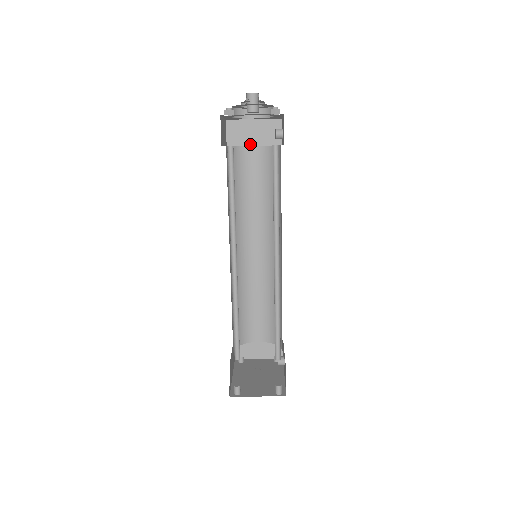
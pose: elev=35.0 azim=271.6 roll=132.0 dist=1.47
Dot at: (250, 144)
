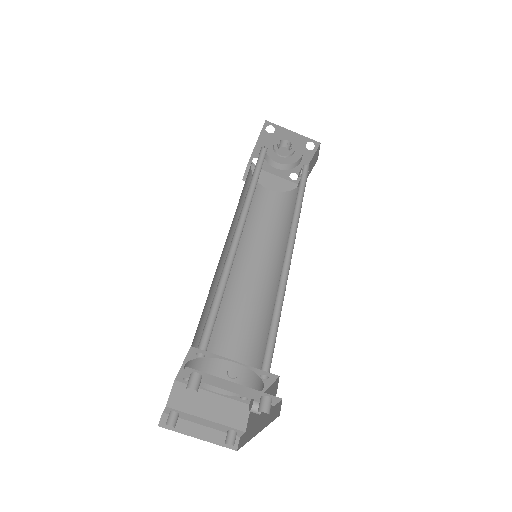
Dot at: (265, 188)
